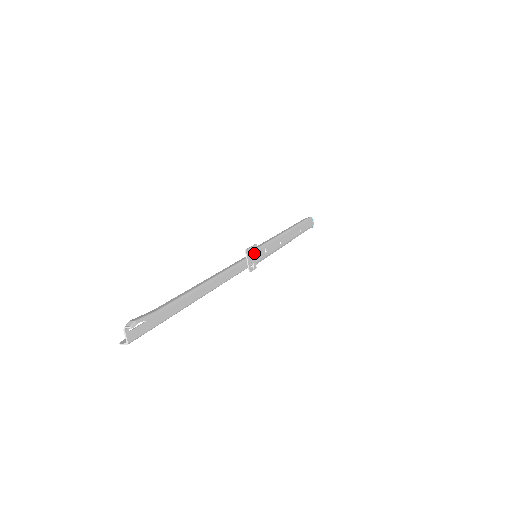
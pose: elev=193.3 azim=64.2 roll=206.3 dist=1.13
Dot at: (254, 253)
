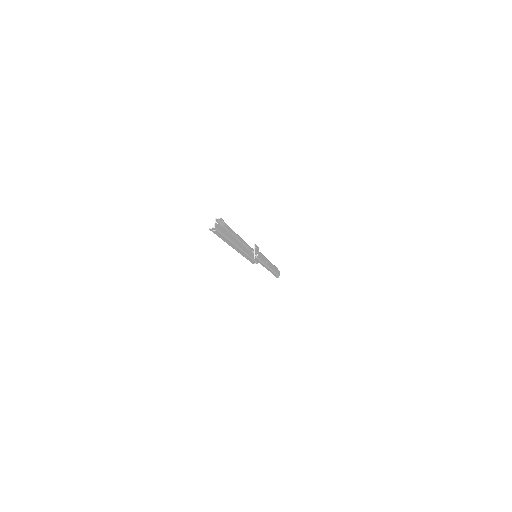
Dot at: (257, 250)
